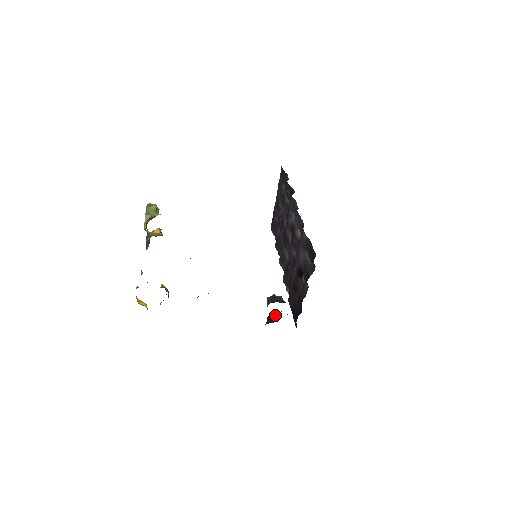
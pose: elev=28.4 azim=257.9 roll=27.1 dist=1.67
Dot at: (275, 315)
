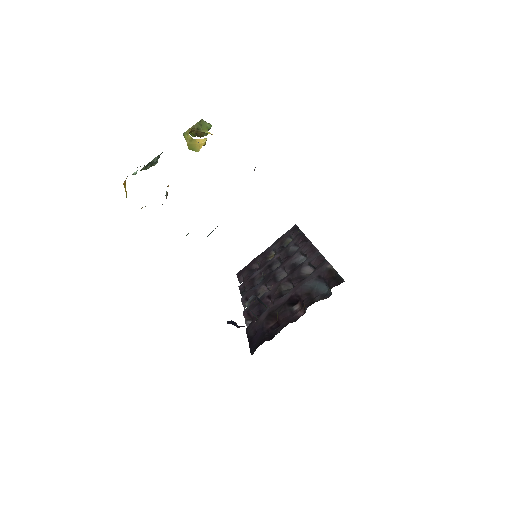
Dot at: occluded
